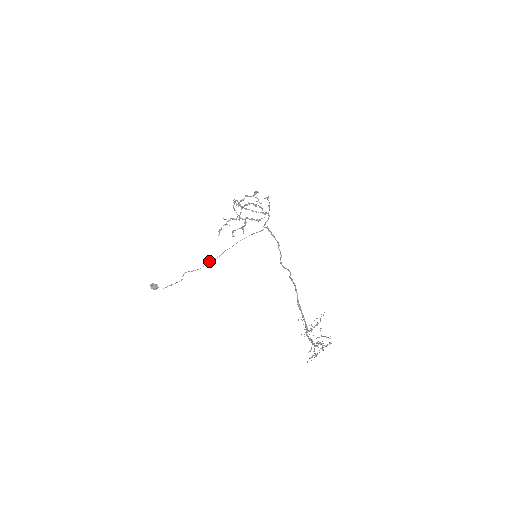
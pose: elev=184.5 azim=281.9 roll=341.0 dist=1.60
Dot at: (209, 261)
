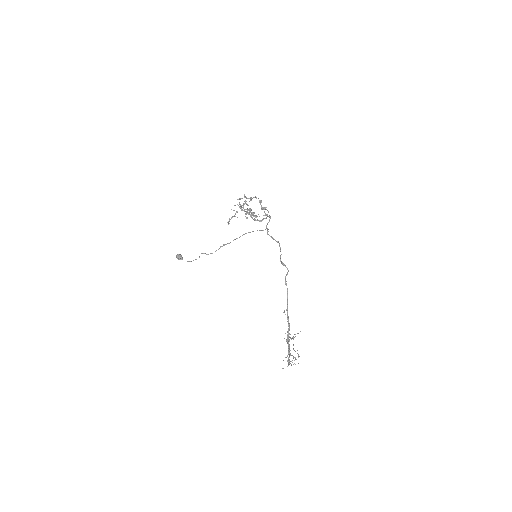
Dot at: (221, 246)
